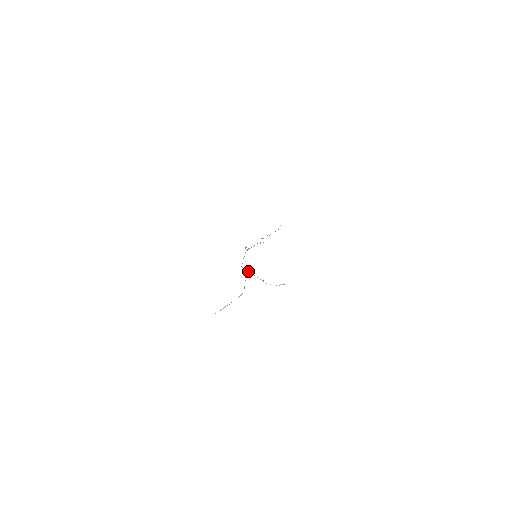
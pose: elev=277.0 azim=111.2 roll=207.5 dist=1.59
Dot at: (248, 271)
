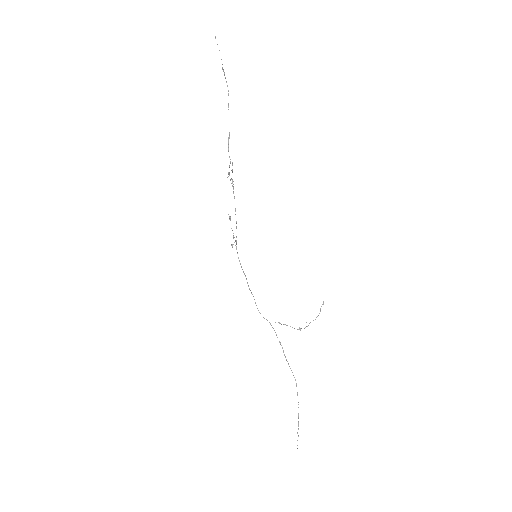
Dot at: occluded
